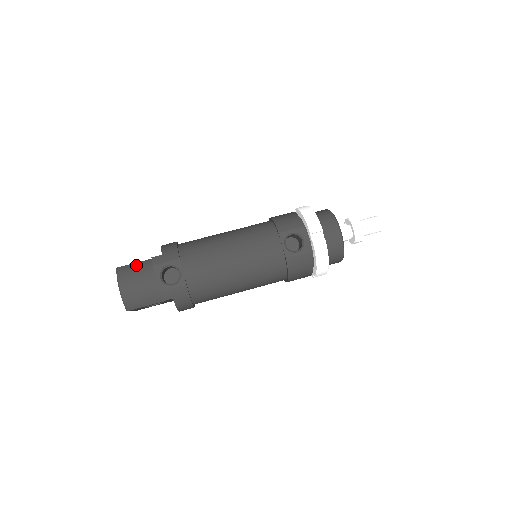
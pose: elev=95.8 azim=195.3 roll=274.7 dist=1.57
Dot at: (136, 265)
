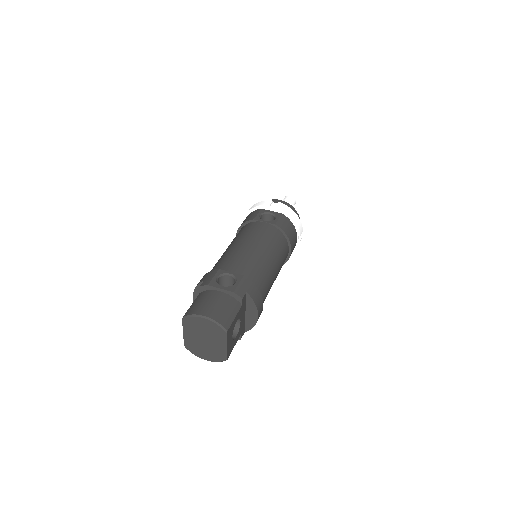
Dot at: (194, 302)
